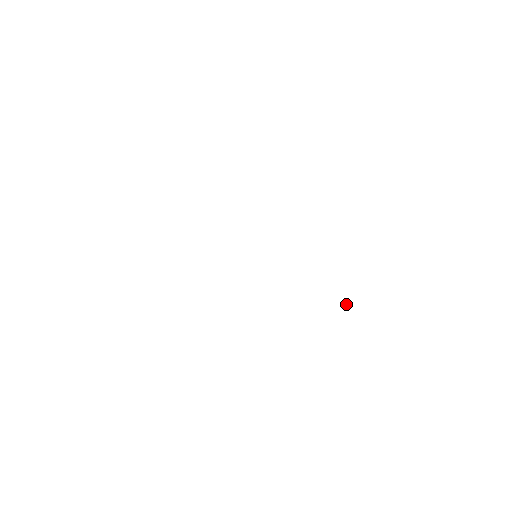
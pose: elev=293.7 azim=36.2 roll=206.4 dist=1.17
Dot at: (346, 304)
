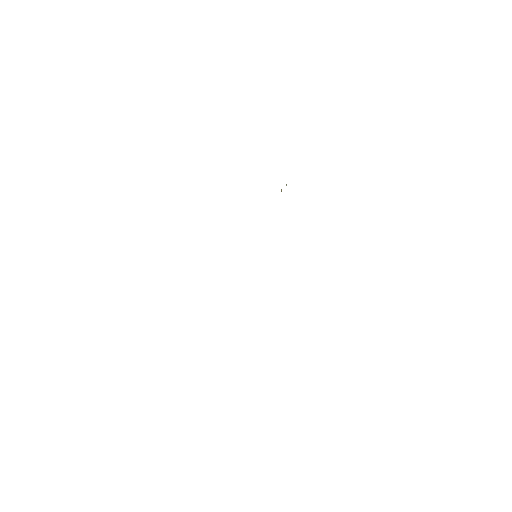
Dot at: occluded
